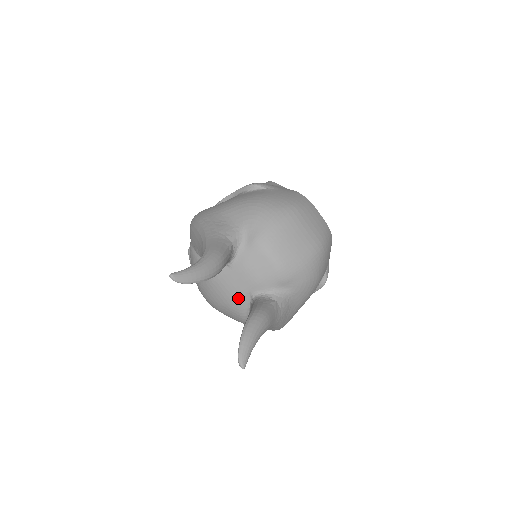
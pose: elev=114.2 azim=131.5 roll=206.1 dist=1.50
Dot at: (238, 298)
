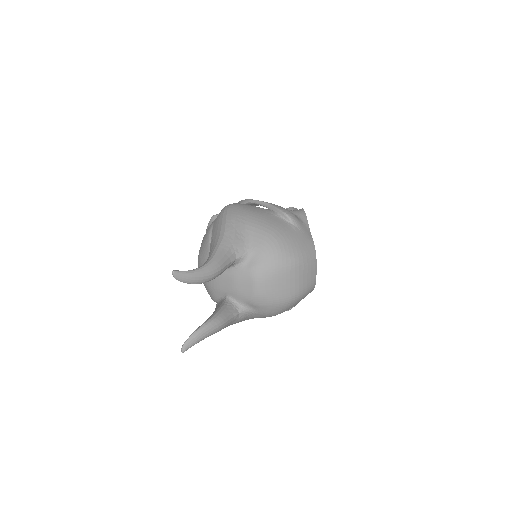
Dot at: (217, 290)
